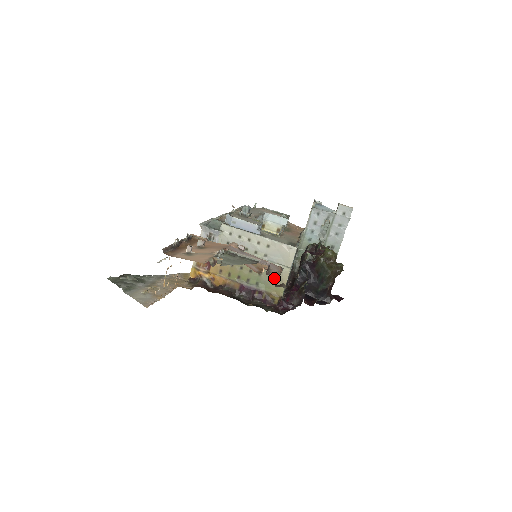
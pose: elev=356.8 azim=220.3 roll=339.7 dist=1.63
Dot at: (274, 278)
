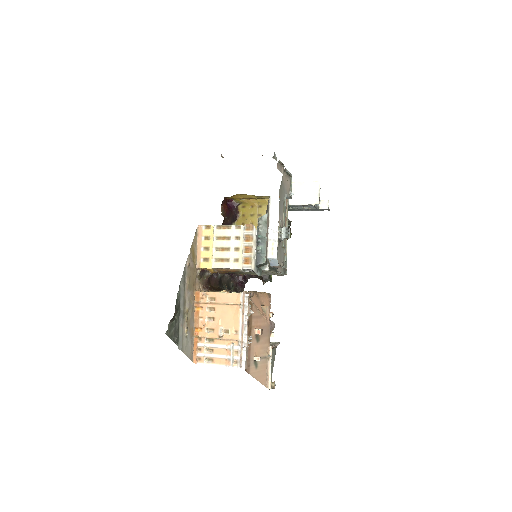
Dot at: (254, 274)
